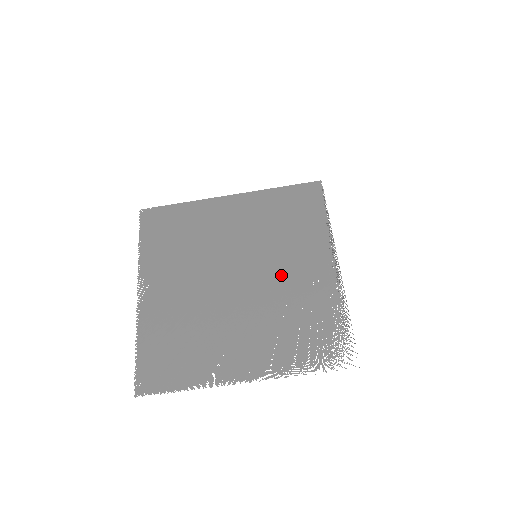
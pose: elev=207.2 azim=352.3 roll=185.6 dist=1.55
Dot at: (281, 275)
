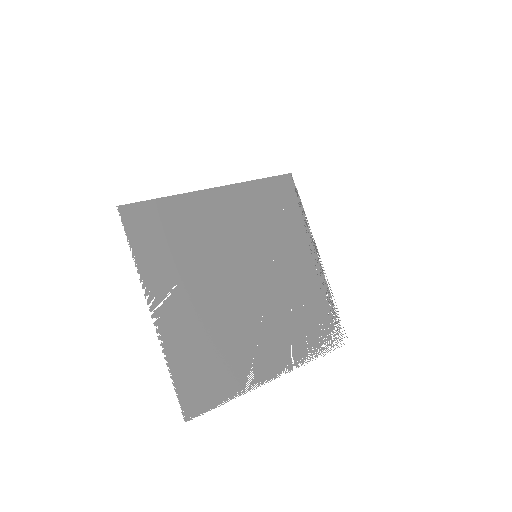
Dot at: (281, 273)
